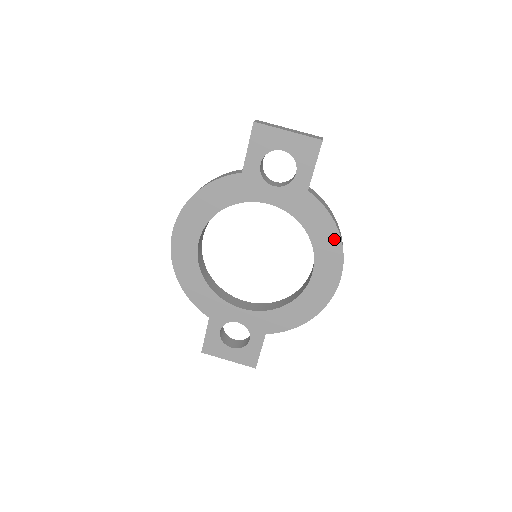
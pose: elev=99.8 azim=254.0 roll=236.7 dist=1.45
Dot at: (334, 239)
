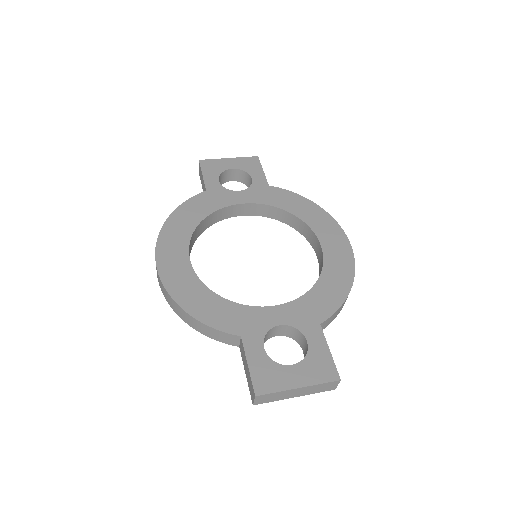
Dot at: (315, 209)
